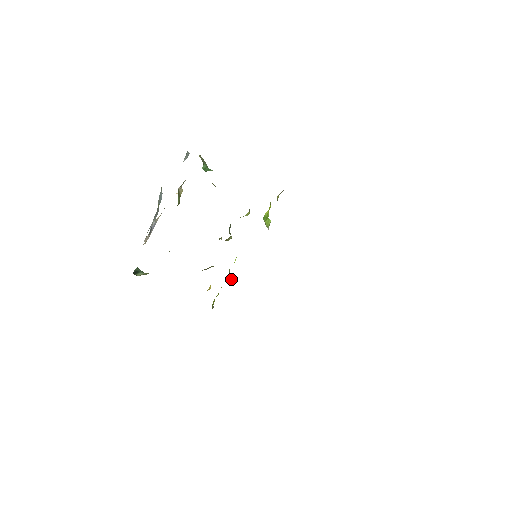
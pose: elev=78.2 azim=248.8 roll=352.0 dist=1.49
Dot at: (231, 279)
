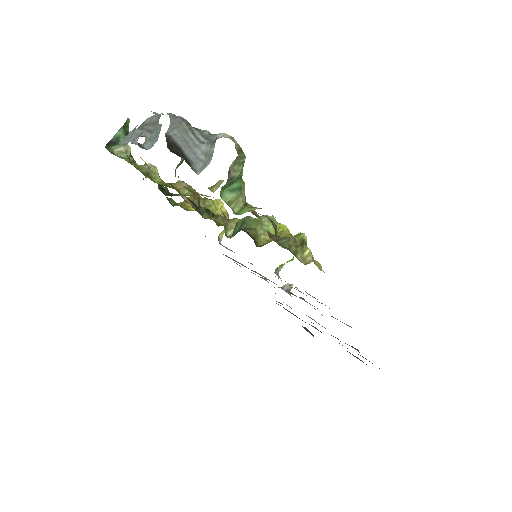
Dot at: (221, 235)
